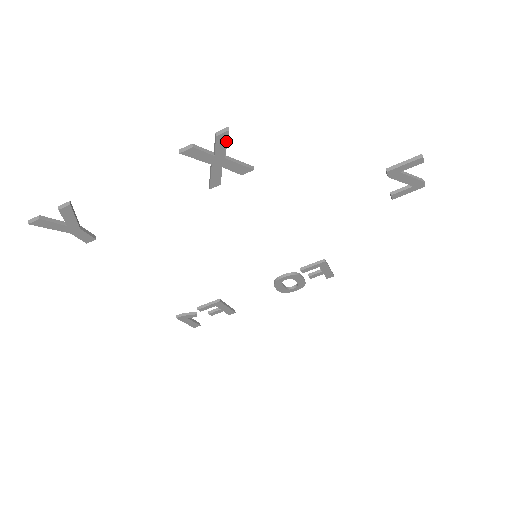
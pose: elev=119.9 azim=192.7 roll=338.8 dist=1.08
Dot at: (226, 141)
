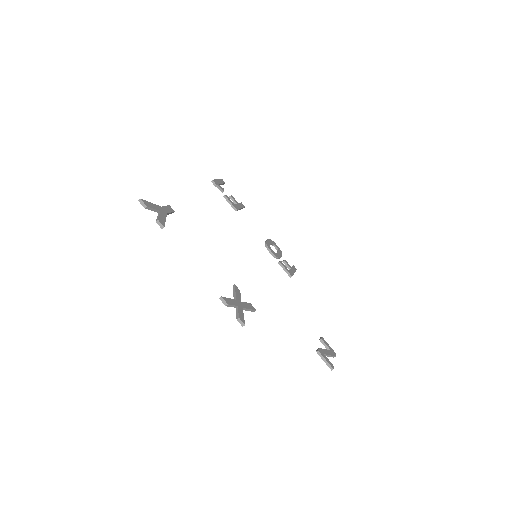
Dot at: (241, 320)
